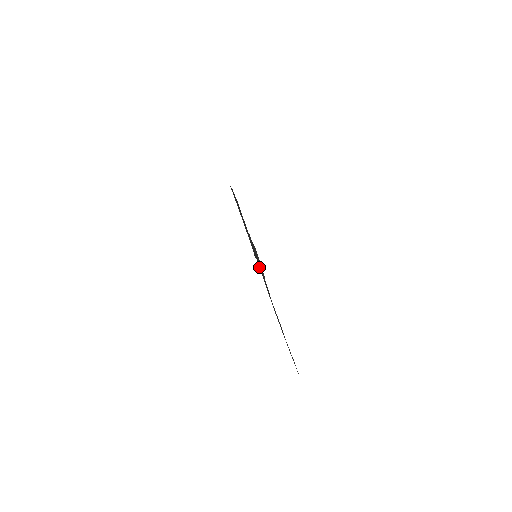
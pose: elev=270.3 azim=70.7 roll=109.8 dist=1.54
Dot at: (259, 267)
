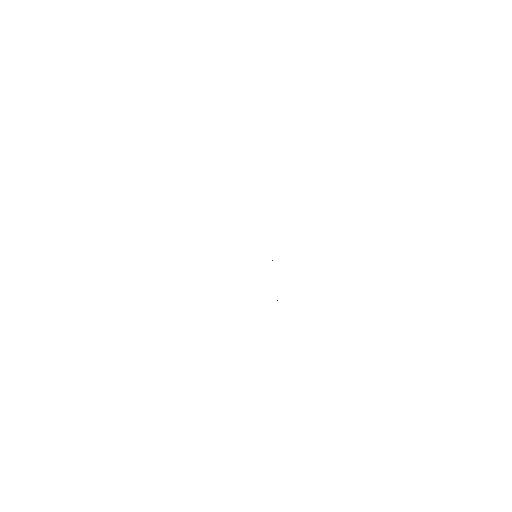
Dot at: occluded
